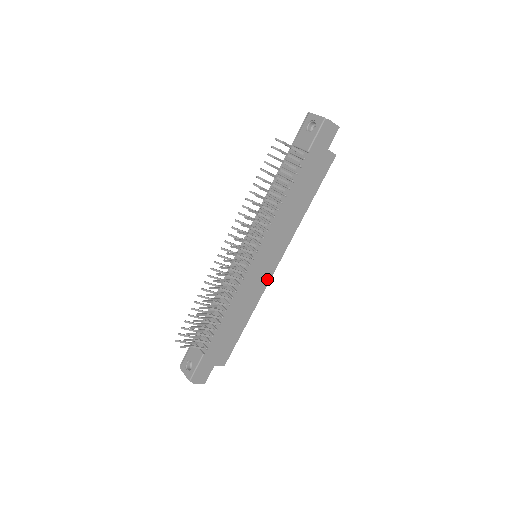
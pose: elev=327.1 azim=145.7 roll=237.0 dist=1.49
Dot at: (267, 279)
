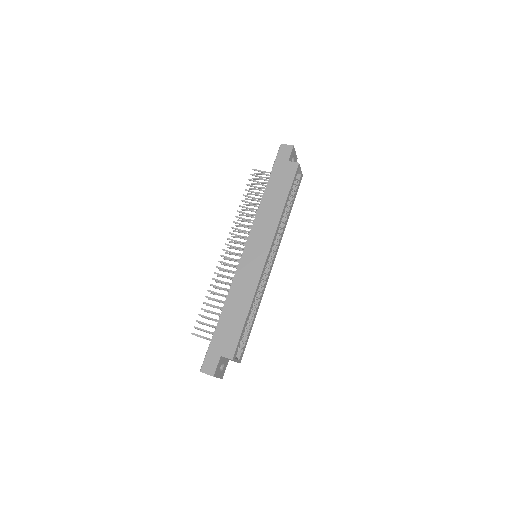
Dot at: (260, 267)
